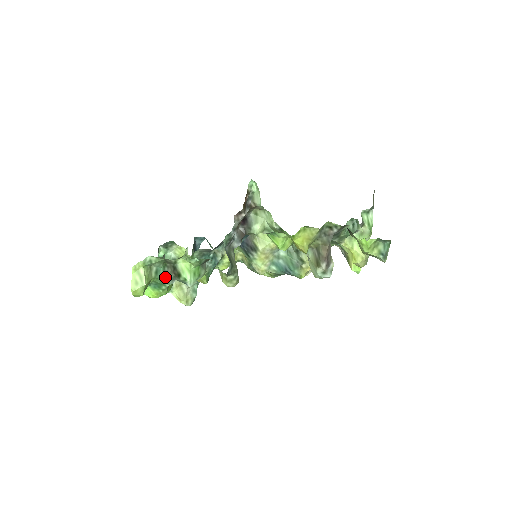
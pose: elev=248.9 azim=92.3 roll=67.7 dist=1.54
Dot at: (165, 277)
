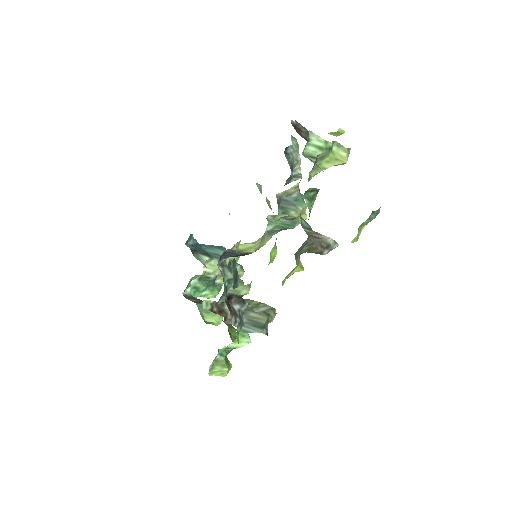
Dot at: (229, 349)
